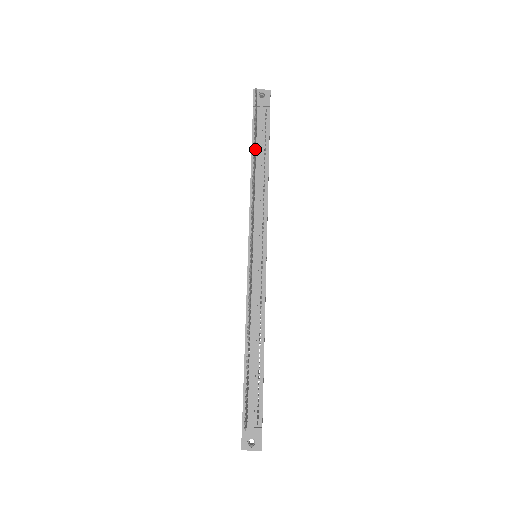
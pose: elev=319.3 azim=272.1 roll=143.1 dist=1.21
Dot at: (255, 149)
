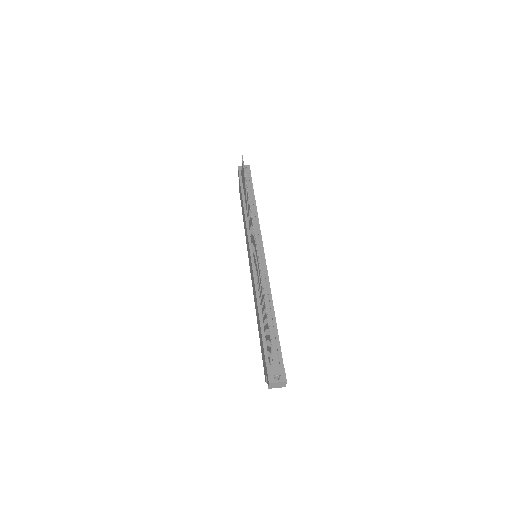
Dot at: occluded
